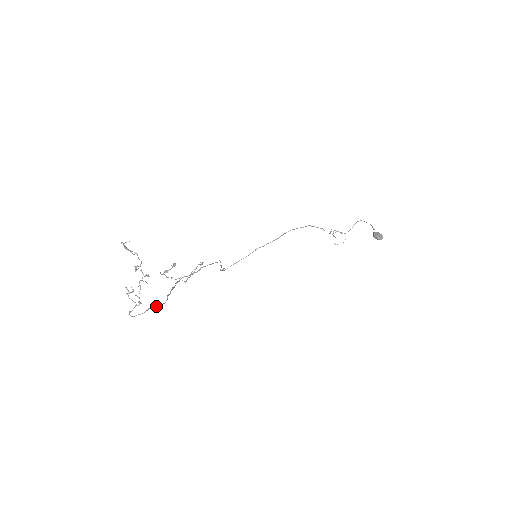
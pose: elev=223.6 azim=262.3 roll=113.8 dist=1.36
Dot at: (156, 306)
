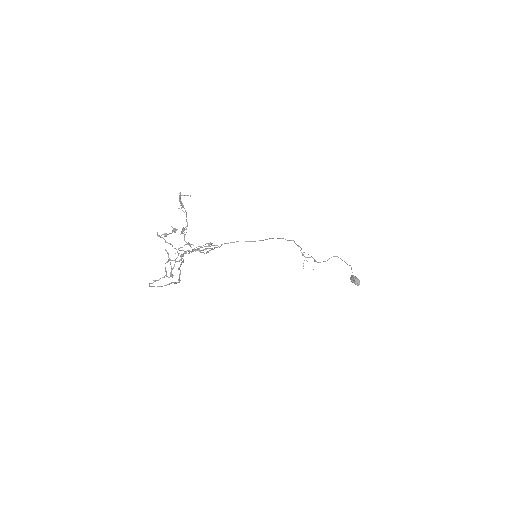
Dot at: (178, 282)
